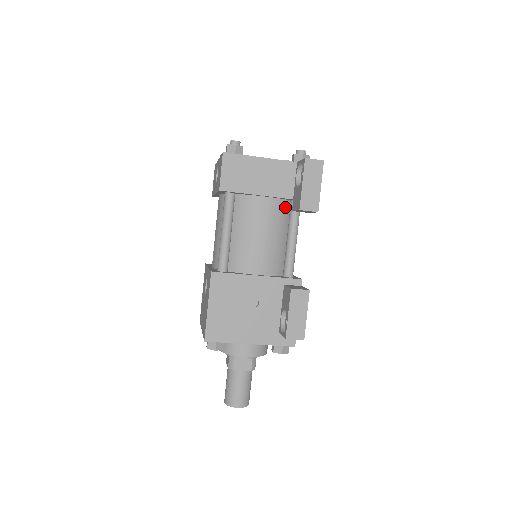
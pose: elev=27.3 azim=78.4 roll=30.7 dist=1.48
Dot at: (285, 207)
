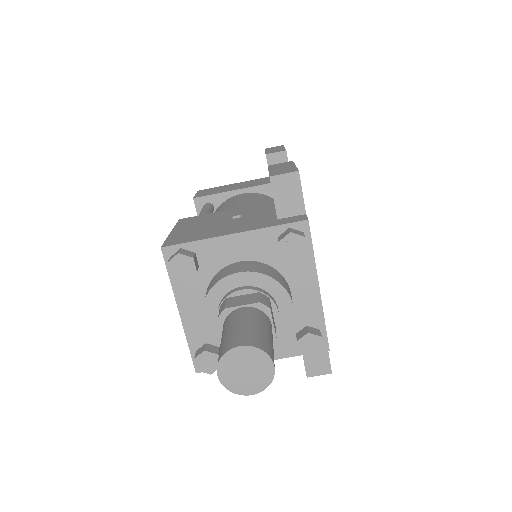
Dot at: (269, 198)
